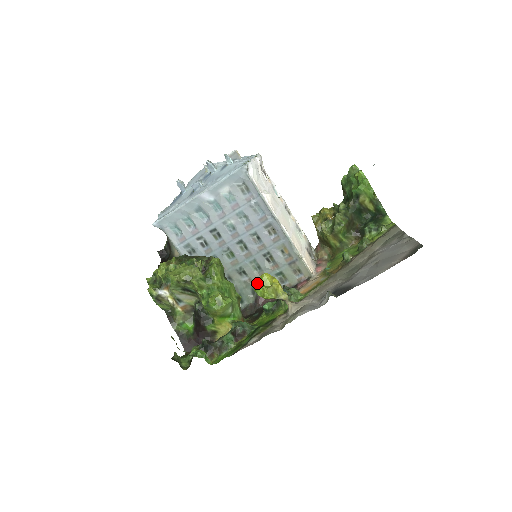
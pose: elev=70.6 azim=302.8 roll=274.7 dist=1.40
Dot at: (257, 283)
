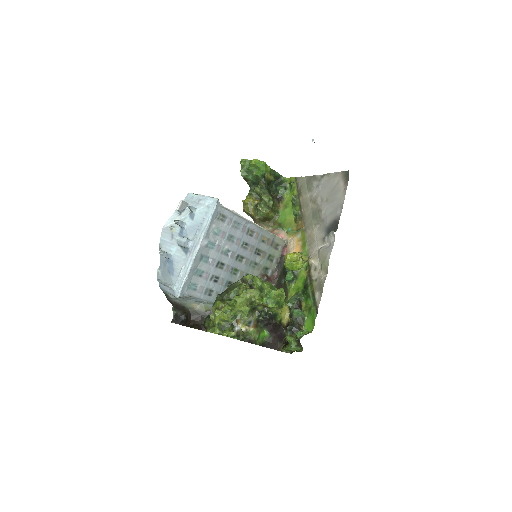
Dot at: (290, 264)
